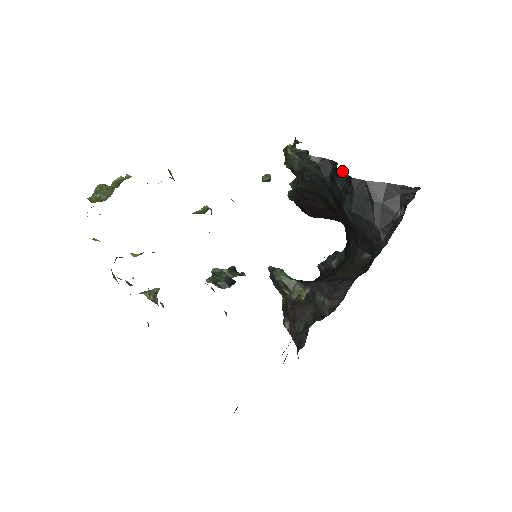
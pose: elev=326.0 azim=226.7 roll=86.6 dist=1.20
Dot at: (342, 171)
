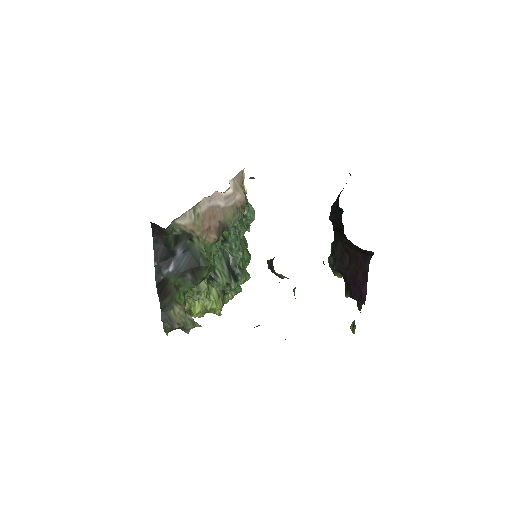
Dot at: occluded
